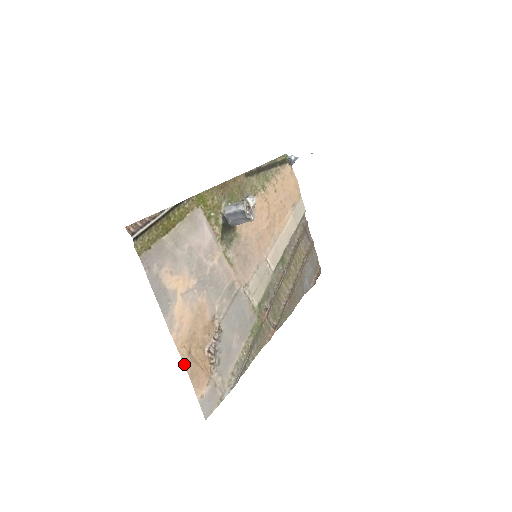
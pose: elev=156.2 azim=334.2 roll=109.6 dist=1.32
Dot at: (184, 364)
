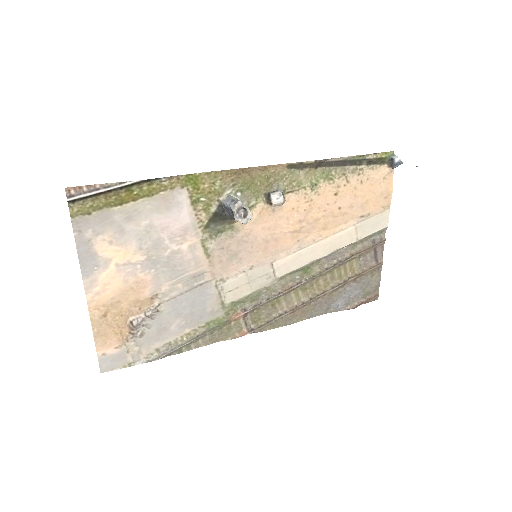
Dot at: (92, 323)
